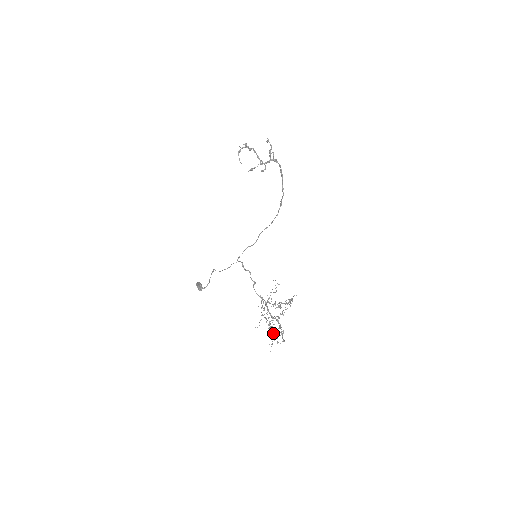
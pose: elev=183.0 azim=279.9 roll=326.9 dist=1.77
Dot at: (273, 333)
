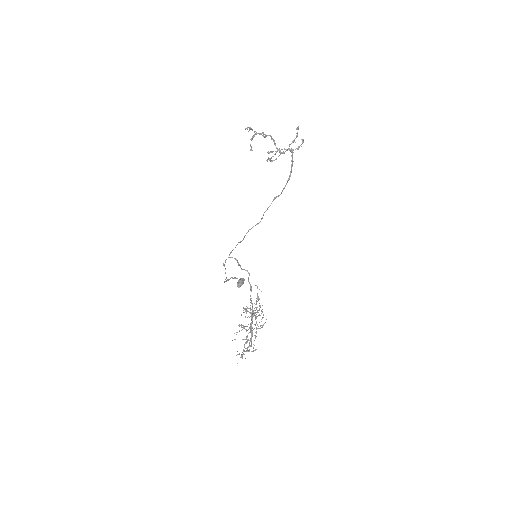
Dot at: occluded
